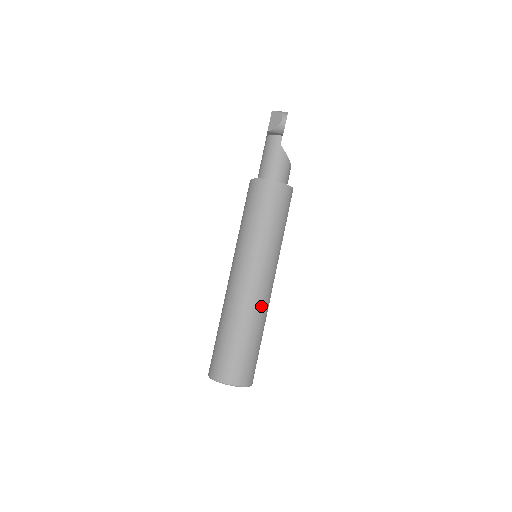
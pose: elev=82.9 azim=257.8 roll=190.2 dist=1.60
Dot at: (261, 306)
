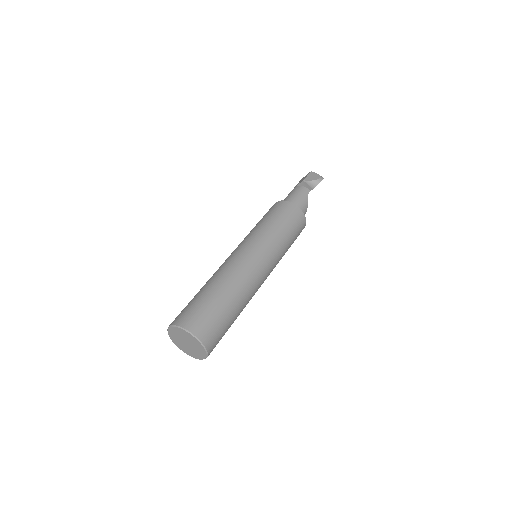
Dot at: (251, 290)
